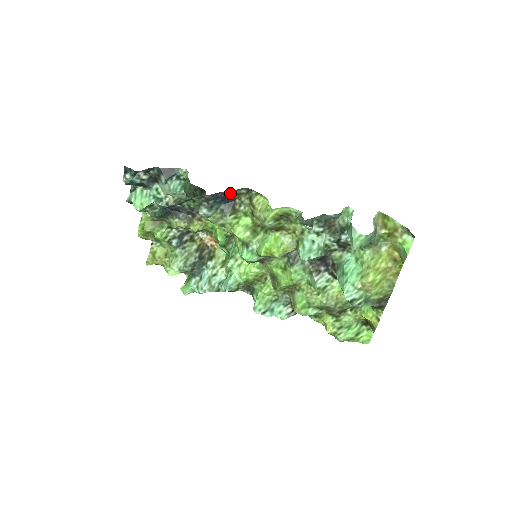
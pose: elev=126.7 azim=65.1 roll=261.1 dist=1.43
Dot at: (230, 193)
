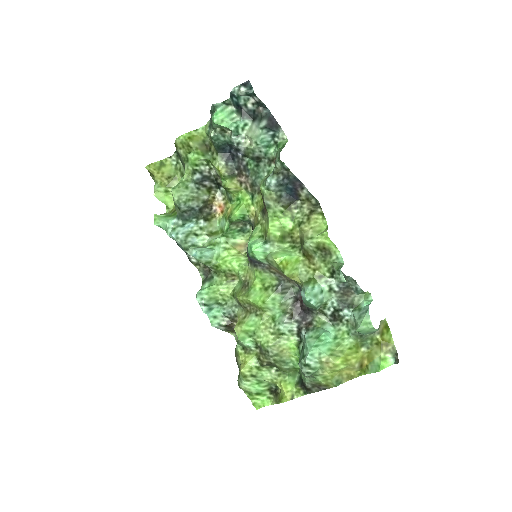
Dot at: (304, 191)
